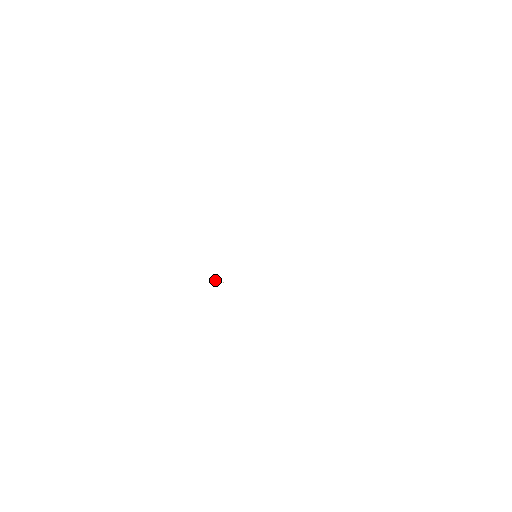
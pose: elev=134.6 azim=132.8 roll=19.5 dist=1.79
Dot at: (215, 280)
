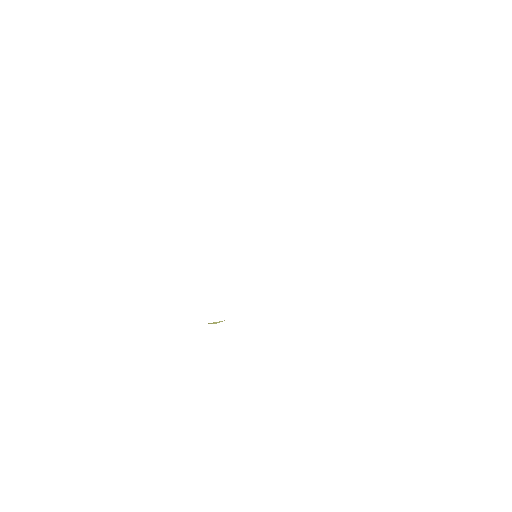
Dot at: occluded
